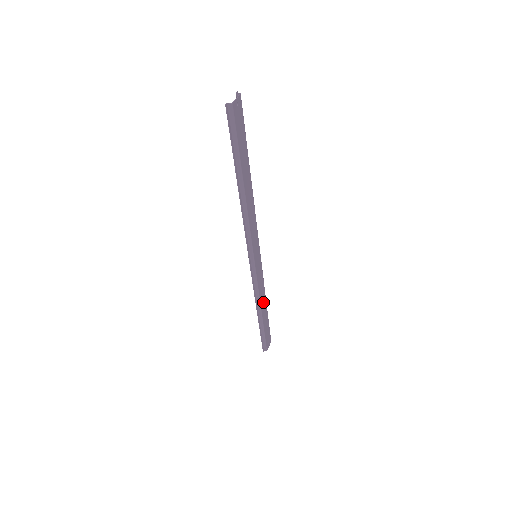
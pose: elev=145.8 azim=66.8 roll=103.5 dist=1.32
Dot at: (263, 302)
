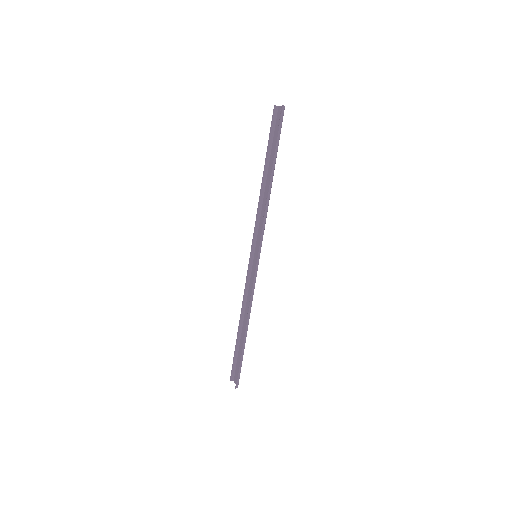
Dot at: occluded
